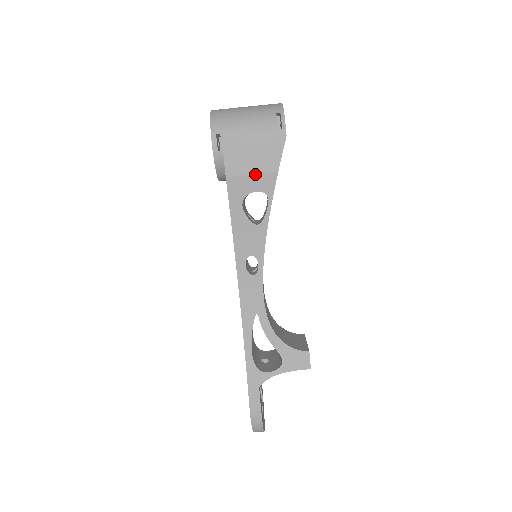
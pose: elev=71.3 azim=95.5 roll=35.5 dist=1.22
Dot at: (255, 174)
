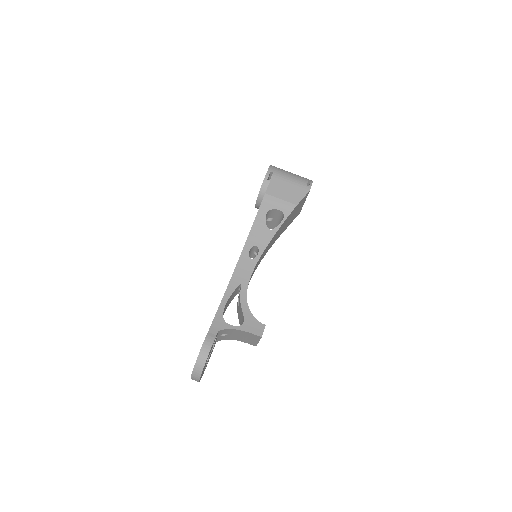
Dot at: (283, 200)
